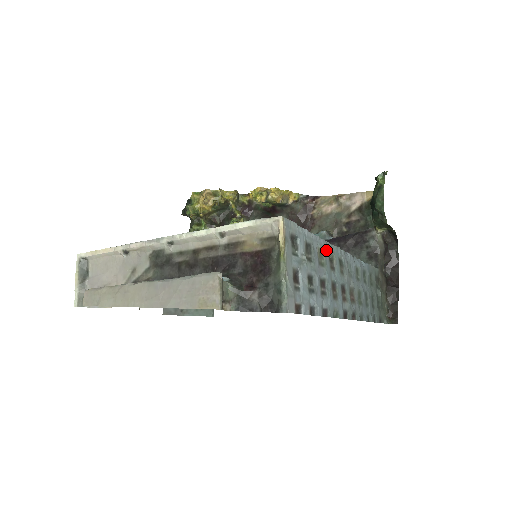
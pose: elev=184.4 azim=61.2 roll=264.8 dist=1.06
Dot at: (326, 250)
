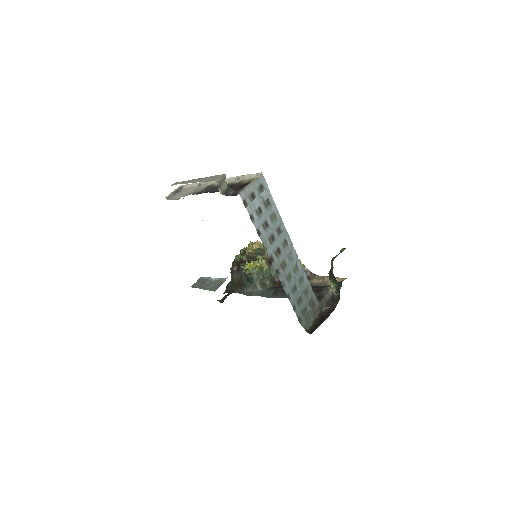
Dot at: (279, 221)
